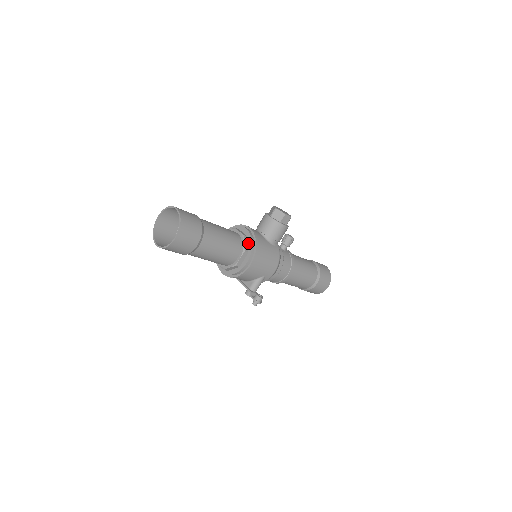
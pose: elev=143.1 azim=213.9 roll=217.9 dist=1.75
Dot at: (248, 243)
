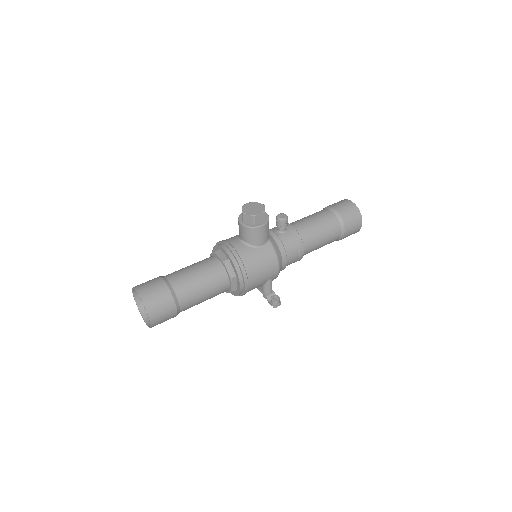
Dot at: (232, 266)
